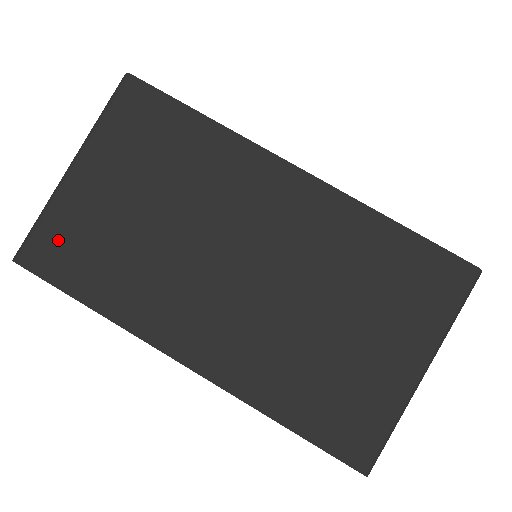
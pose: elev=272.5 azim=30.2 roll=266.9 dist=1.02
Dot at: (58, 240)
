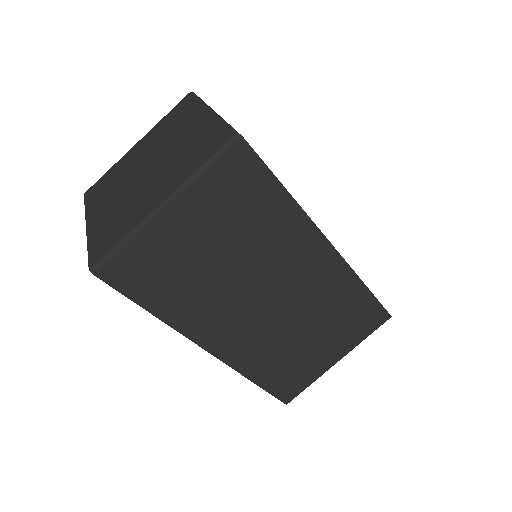
Dot at: (137, 263)
